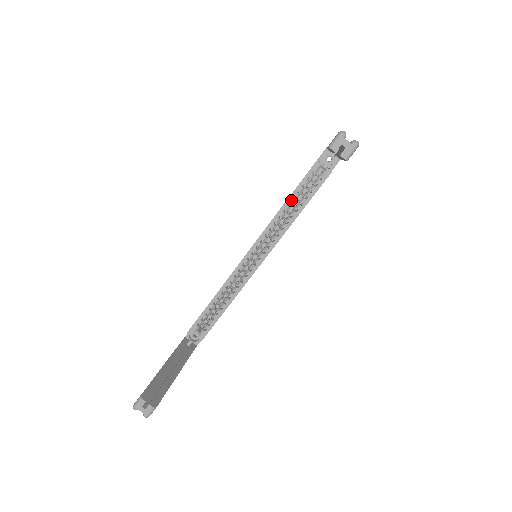
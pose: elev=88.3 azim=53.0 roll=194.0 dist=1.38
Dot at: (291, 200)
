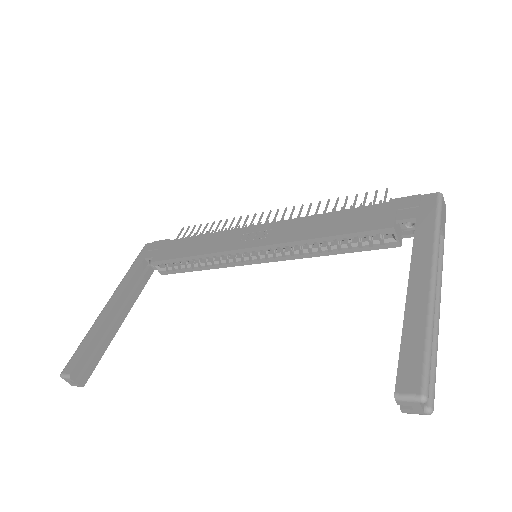
Dot at: (331, 240)
